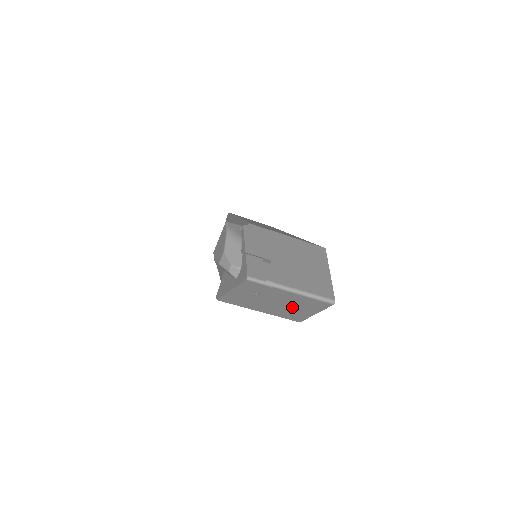
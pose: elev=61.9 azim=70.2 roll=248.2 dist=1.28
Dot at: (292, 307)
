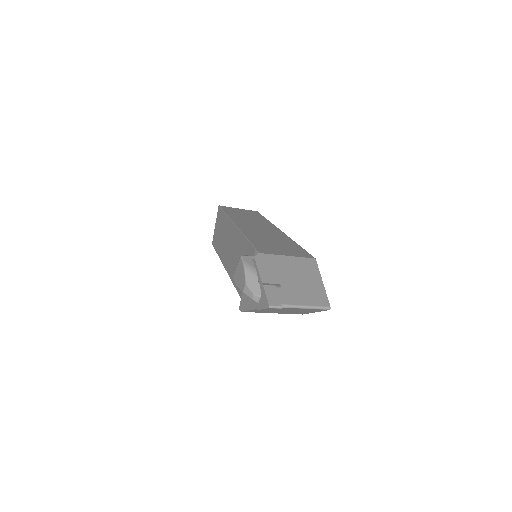
Dot at: (298, 311)
